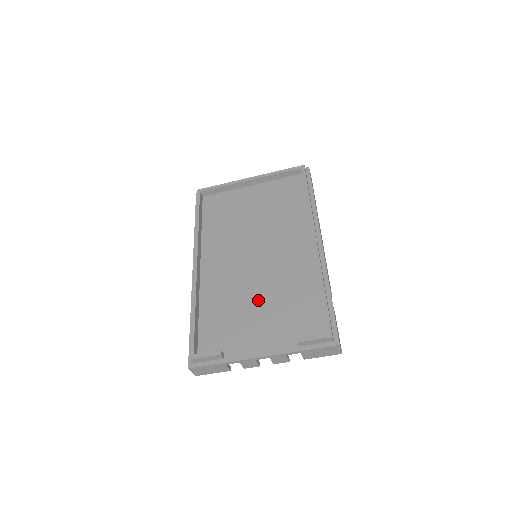
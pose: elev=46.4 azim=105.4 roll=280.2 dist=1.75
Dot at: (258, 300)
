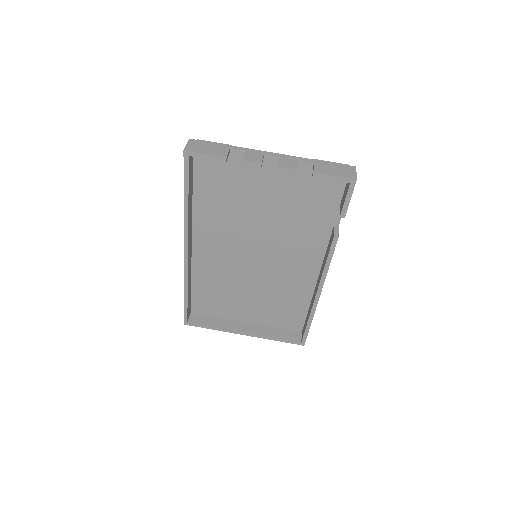
Dot at: occluded
